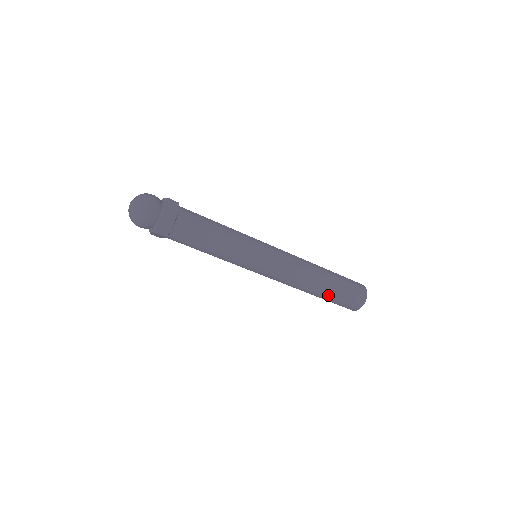
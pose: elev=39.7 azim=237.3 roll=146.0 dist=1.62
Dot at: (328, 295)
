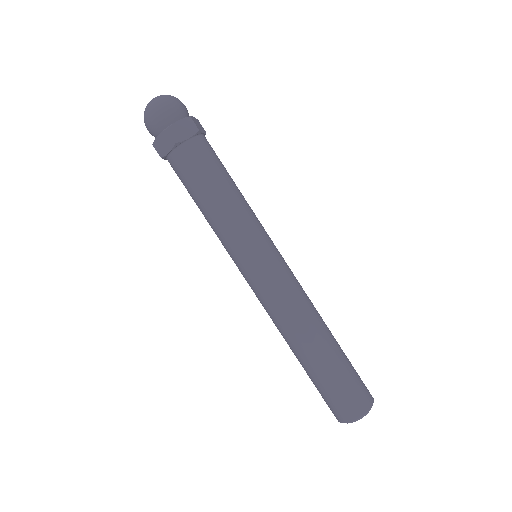
Dot at: (339, 351)
